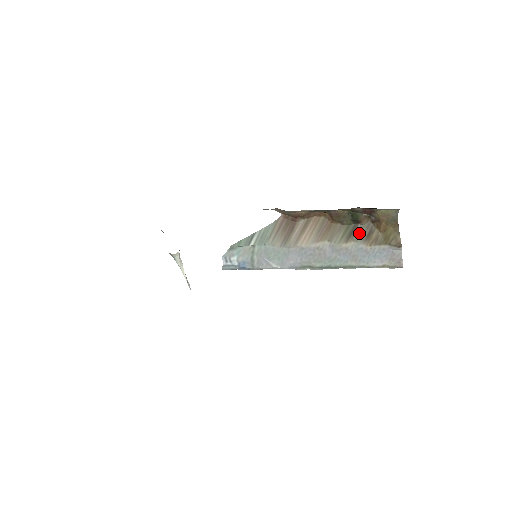
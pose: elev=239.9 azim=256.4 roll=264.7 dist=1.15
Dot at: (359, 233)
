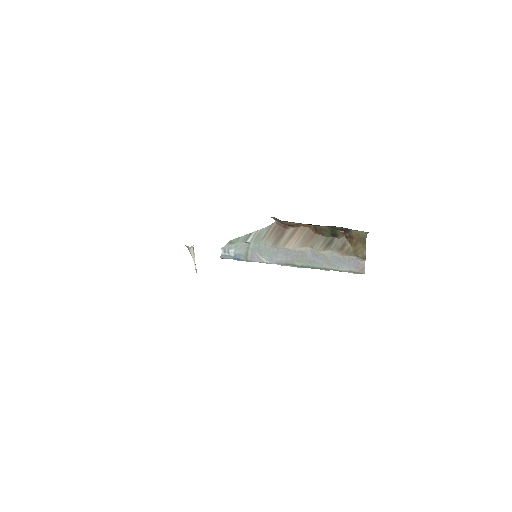
Dot at: (335, 244)
